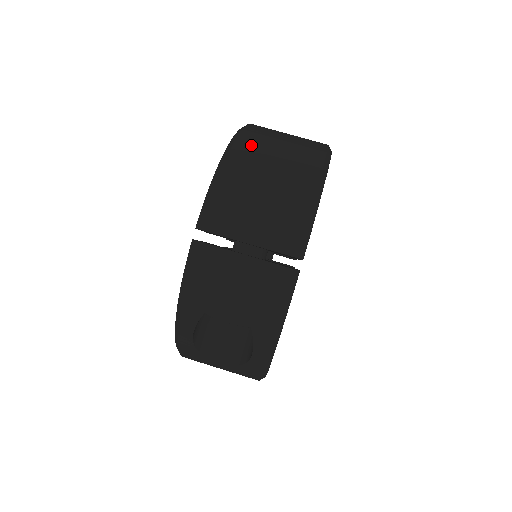
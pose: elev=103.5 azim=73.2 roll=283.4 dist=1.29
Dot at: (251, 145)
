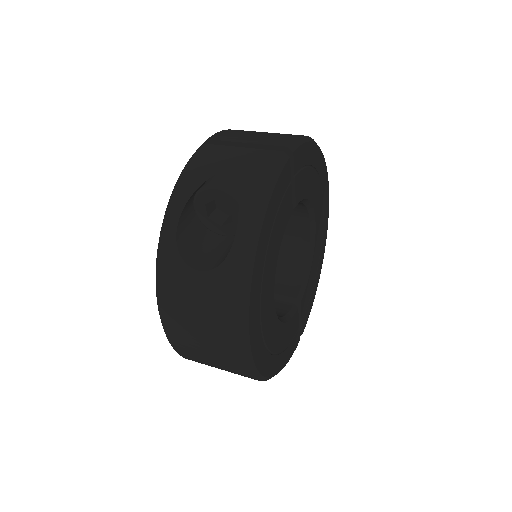
Dot at: occluded
